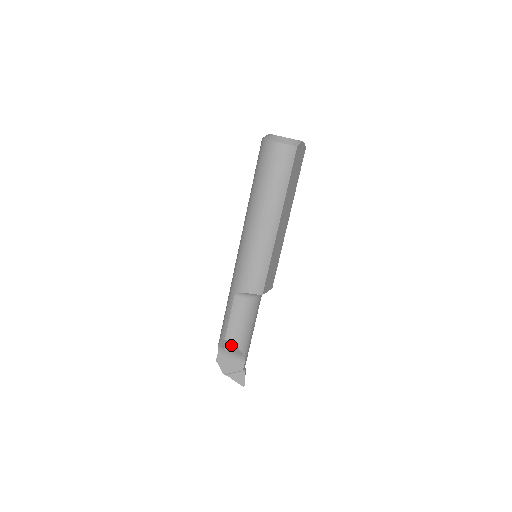
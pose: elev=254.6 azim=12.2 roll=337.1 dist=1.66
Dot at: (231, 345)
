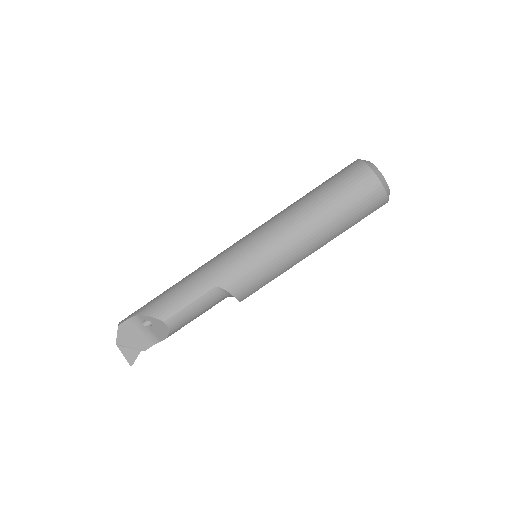
Dot at: (162, 328)
